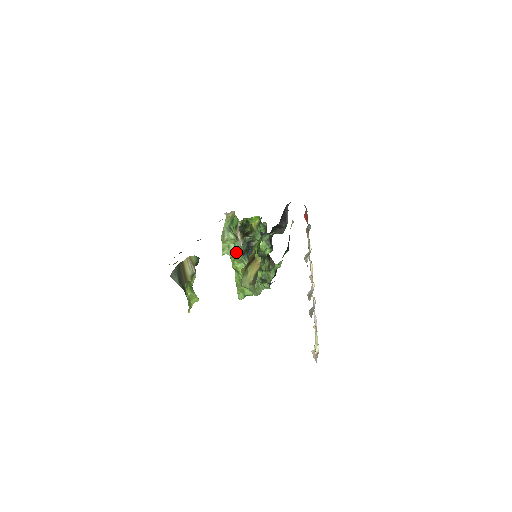
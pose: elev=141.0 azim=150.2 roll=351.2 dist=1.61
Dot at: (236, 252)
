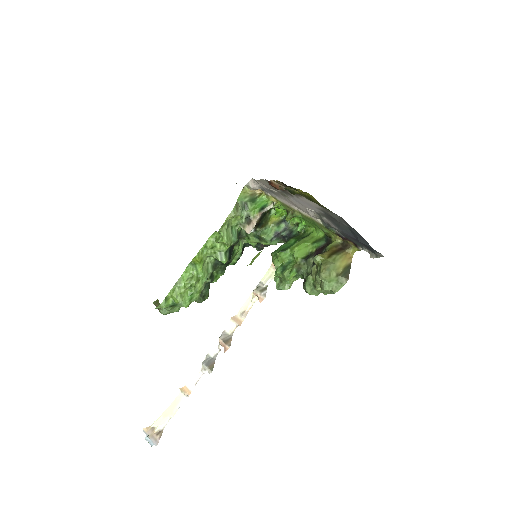
Dot at: (232, 238)
